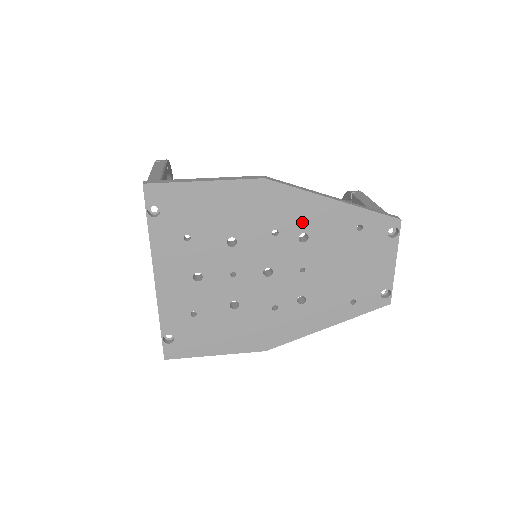
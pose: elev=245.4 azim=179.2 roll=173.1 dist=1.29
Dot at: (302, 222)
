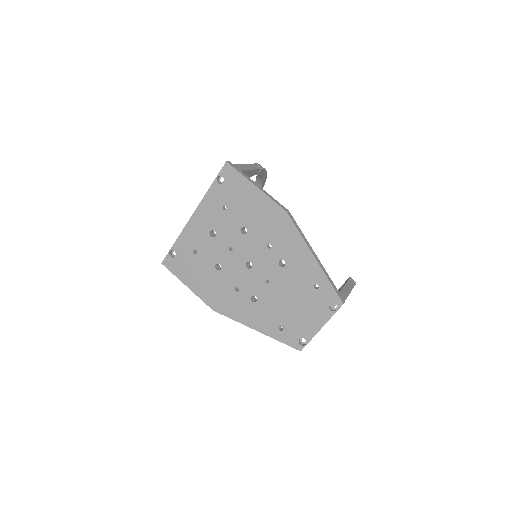
Dot at: (288, 253)
